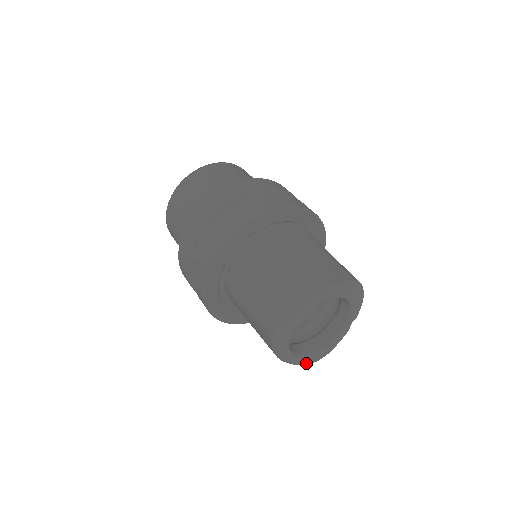
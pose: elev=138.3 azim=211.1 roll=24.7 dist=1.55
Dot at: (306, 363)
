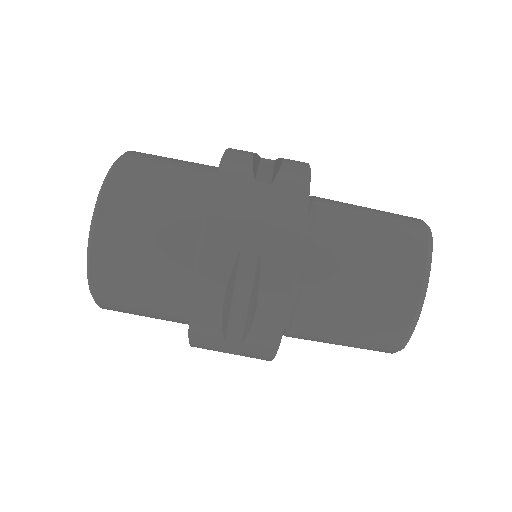
Dot at: occluded
